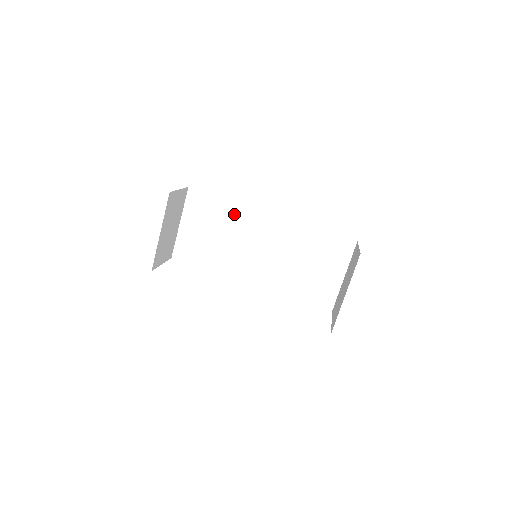
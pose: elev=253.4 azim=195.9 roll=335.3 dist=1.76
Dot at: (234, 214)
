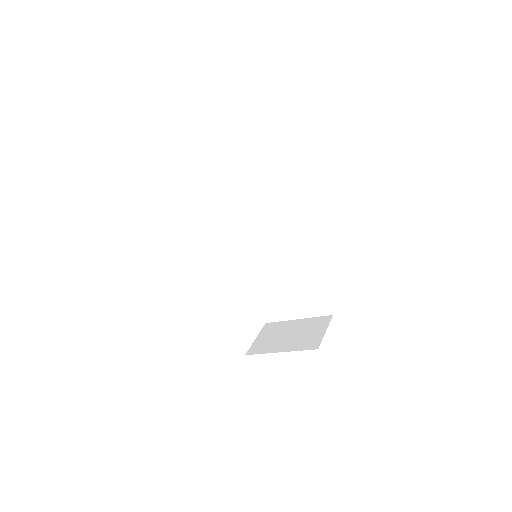
Dot at: (277, 203)
